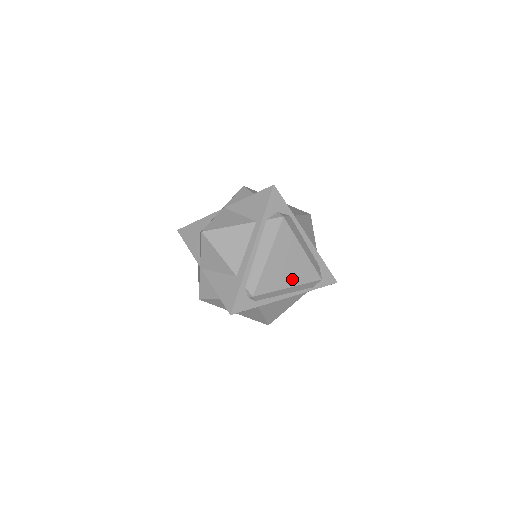
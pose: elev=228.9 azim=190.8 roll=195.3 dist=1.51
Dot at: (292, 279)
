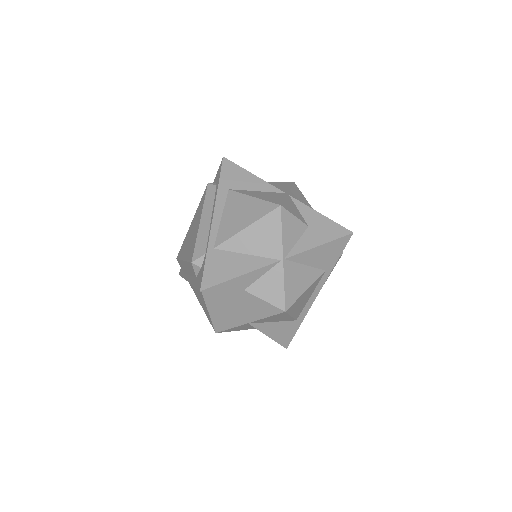
Dot at: occluded
